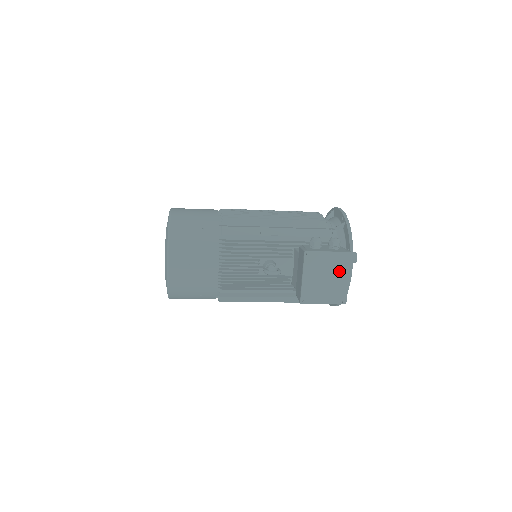
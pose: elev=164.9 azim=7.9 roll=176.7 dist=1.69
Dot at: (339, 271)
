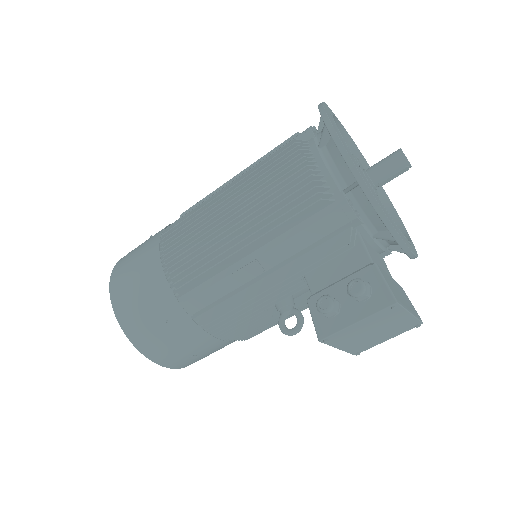
Dot at: (389, 320)
